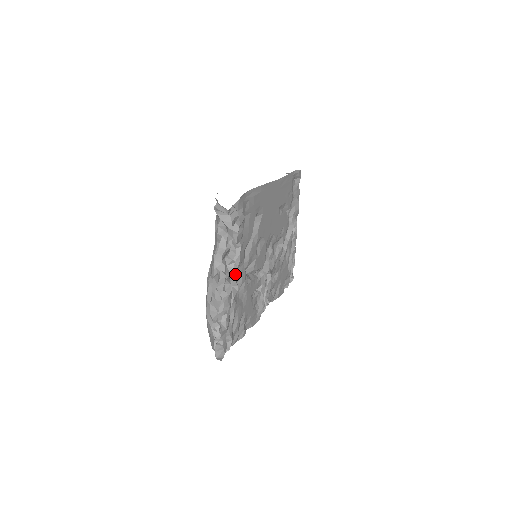
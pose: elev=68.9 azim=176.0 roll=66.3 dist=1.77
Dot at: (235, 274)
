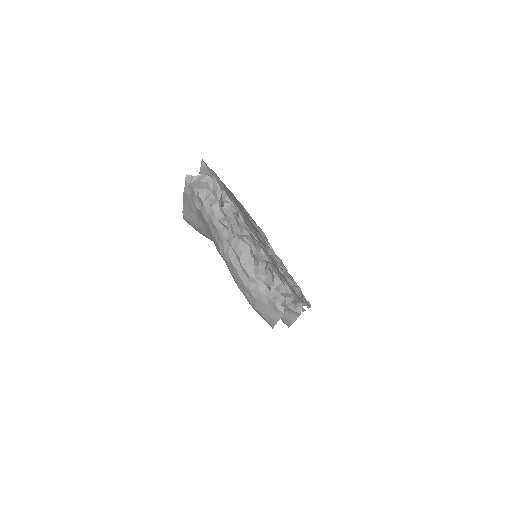
Dot at: occluded
